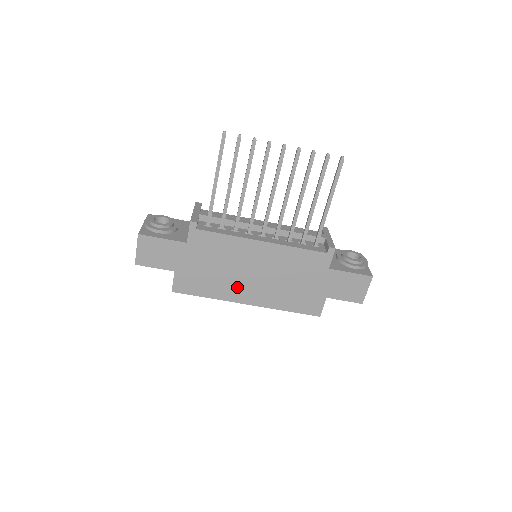
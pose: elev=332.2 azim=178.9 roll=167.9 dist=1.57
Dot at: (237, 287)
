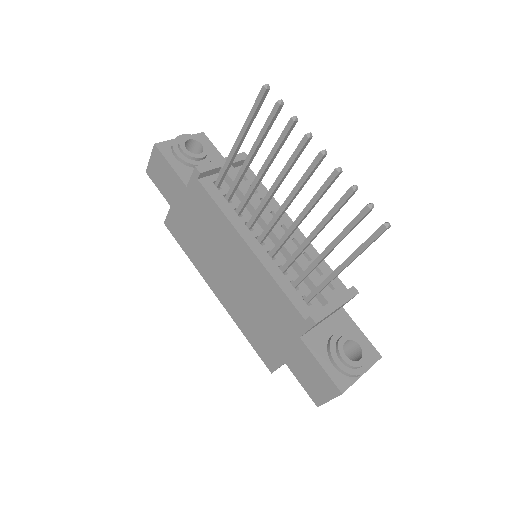
Dot at: (212, 270)
